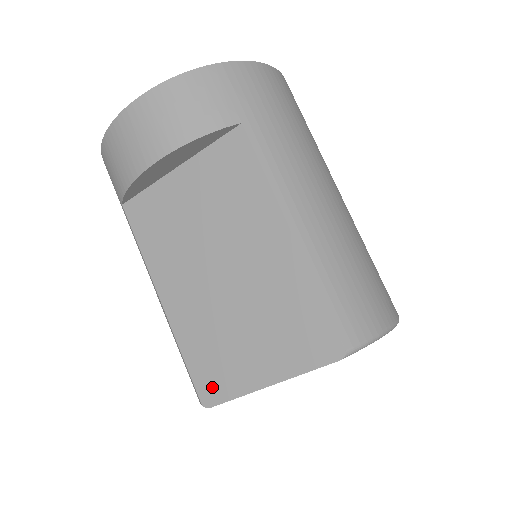
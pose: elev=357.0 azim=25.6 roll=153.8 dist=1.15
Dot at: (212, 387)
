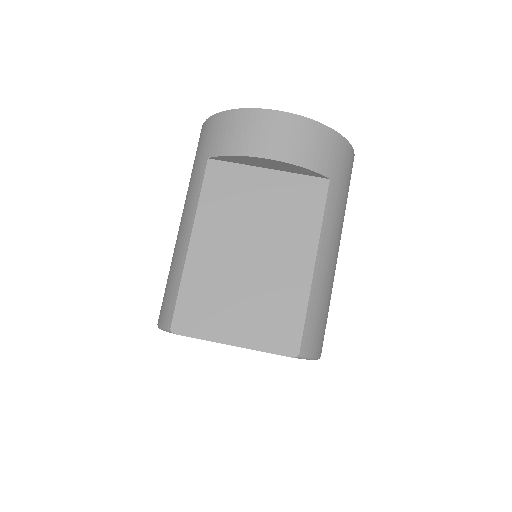
Dot at: (188, 321)
